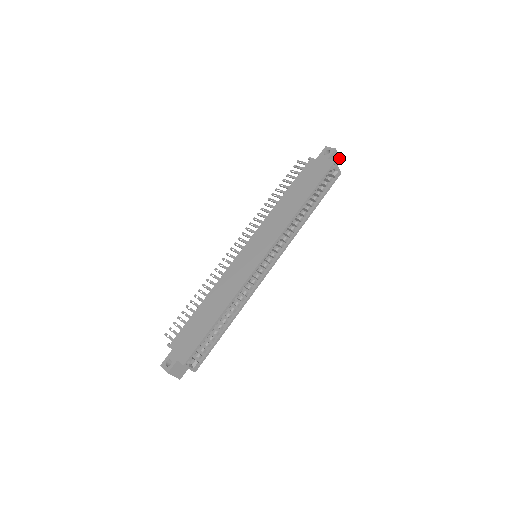
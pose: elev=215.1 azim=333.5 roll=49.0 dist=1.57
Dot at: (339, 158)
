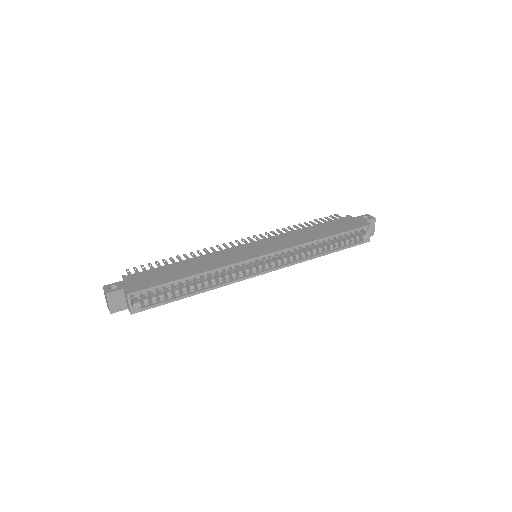
Dot at: (374, 230)
